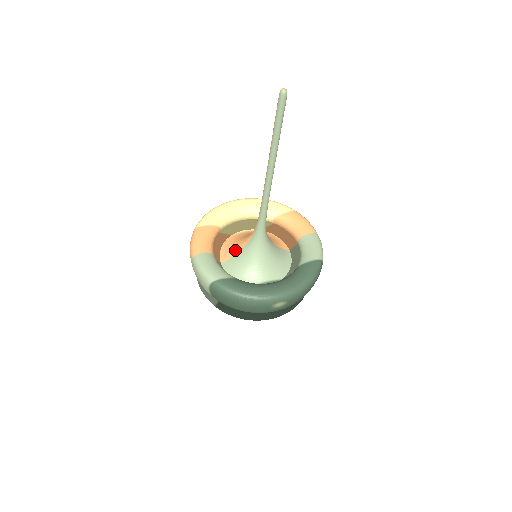
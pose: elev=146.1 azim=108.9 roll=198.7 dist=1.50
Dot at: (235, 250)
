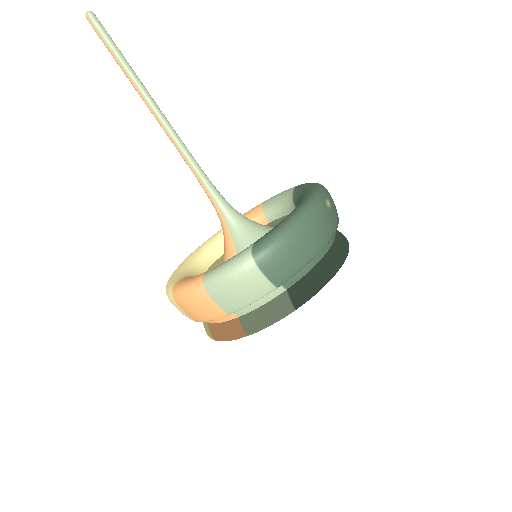
Dot at: occluded
